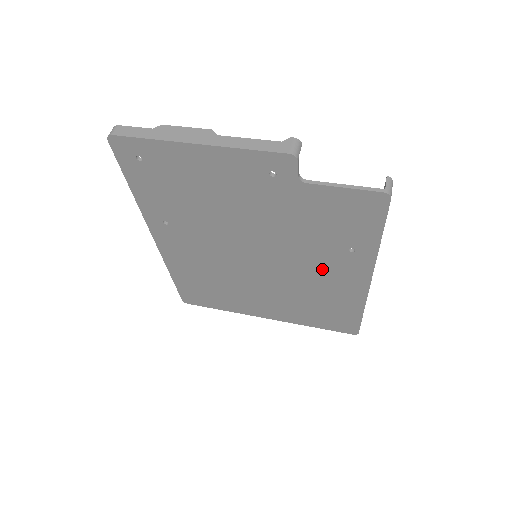
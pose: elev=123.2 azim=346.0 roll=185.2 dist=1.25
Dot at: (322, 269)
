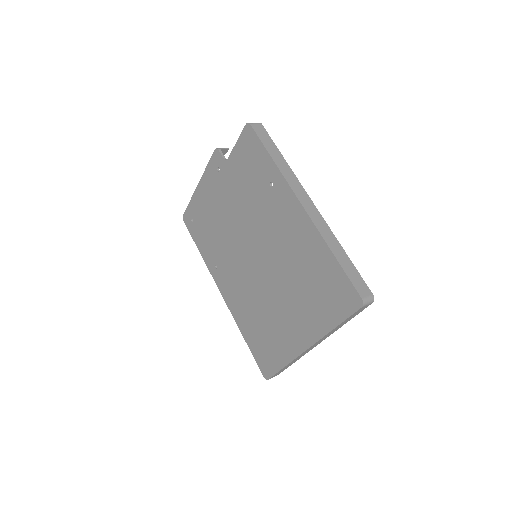
Dot at: (278, 225)
